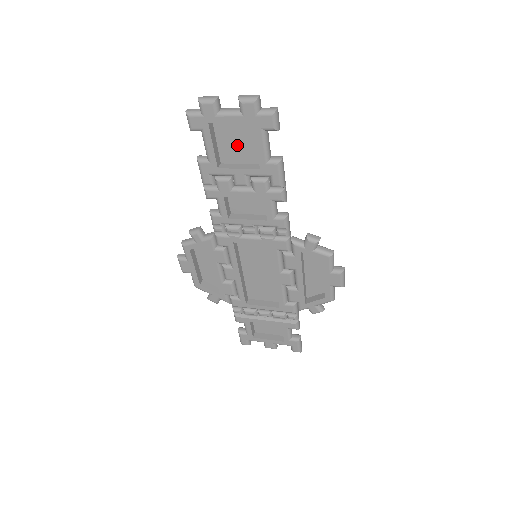
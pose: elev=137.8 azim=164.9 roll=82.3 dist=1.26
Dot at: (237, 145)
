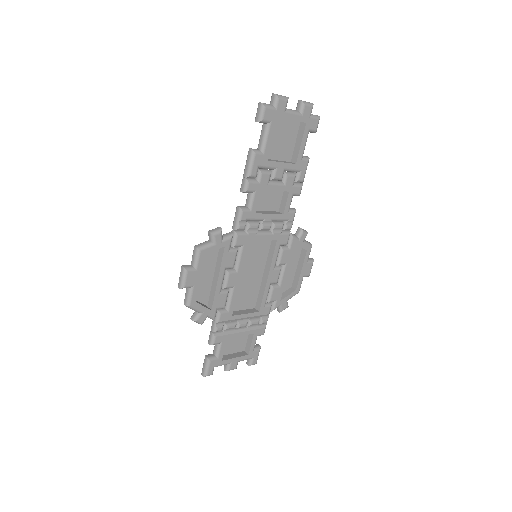
Dot at: (280, 142)
